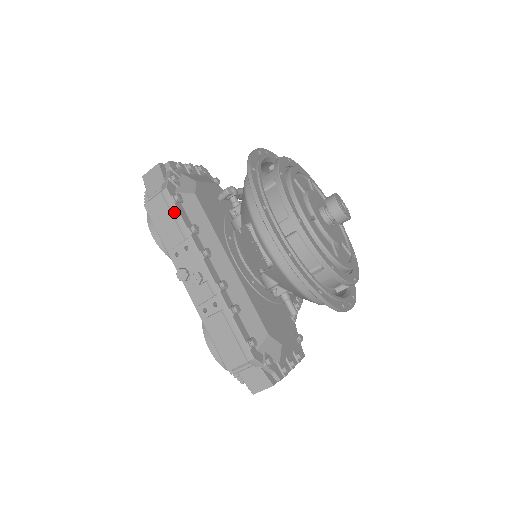
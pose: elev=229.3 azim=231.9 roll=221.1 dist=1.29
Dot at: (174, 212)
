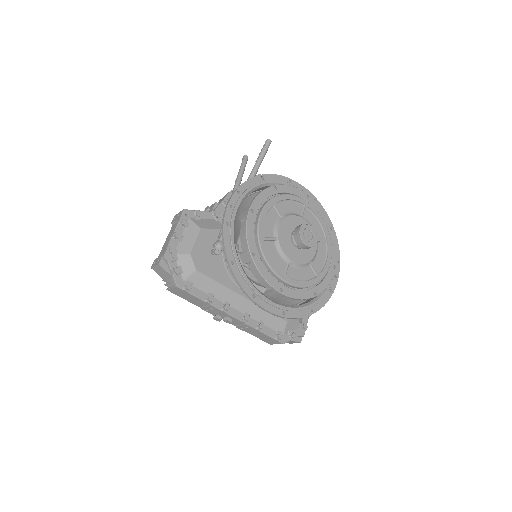
Dot at: (191, 295)
